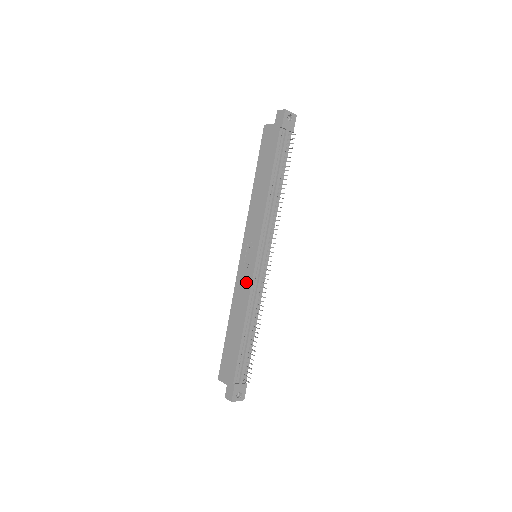
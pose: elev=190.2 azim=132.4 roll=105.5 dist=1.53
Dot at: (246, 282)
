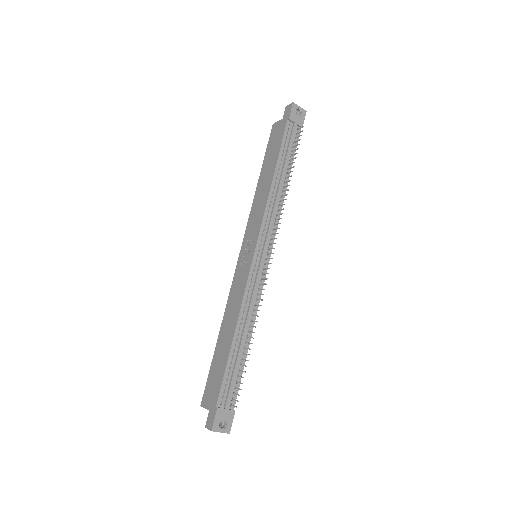
Dot at: (241, 282)
